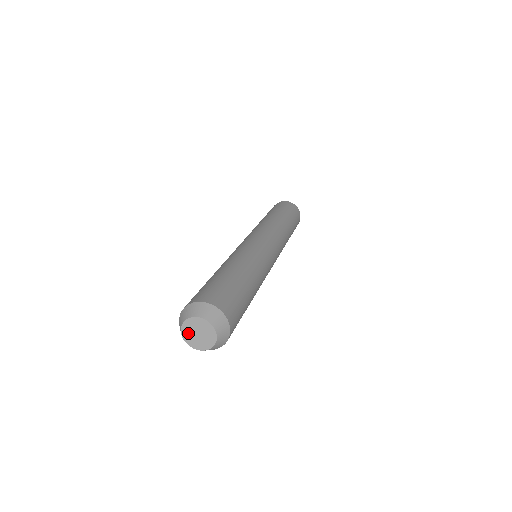
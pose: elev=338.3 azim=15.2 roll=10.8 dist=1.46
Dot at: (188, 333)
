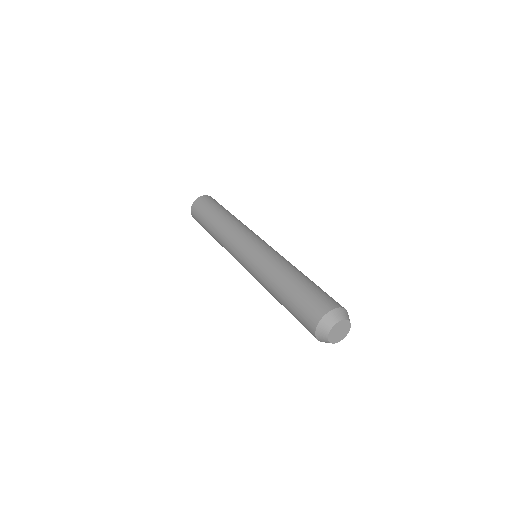
Dot at: (333, 337)
